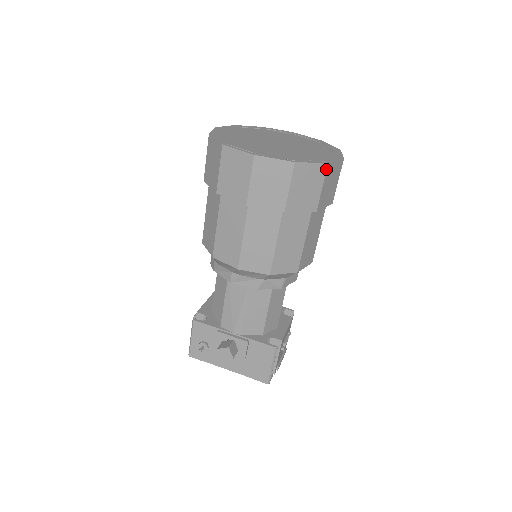
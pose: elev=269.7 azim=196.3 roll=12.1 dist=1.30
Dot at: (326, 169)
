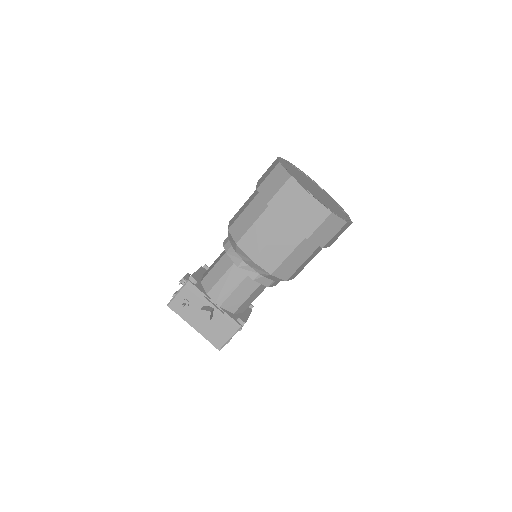
Dot at: (344, 225)
